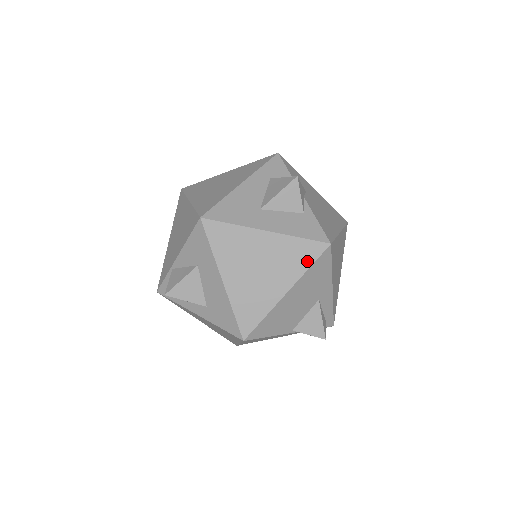
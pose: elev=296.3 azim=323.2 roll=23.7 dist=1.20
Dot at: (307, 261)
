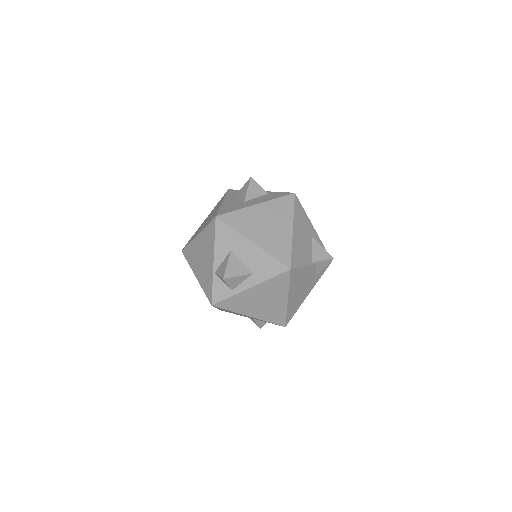
Dot at: (290, 207)
